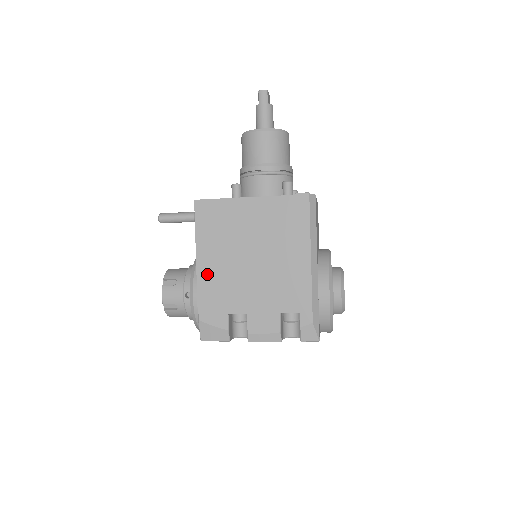
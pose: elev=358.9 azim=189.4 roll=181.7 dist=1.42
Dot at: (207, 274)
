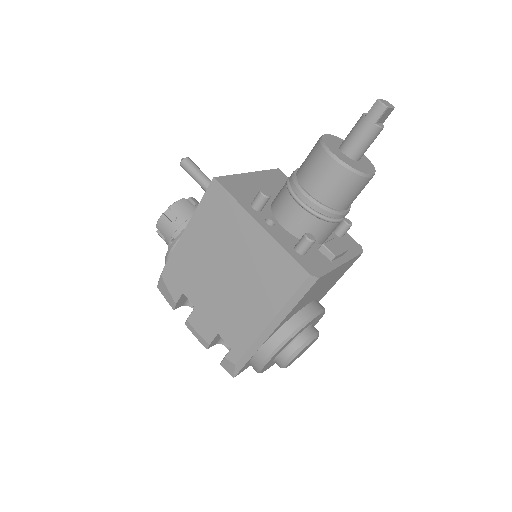
Dot at: (186, 249)
